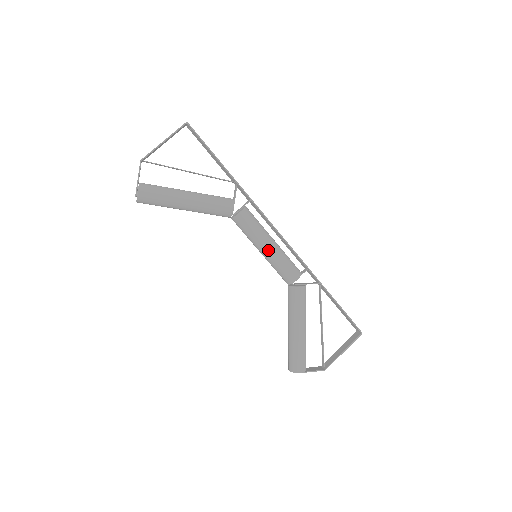
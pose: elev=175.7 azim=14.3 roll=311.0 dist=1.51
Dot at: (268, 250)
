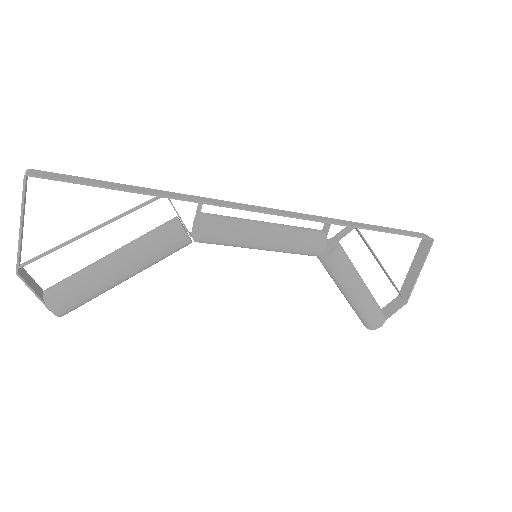
Dot at: (268, 246)
